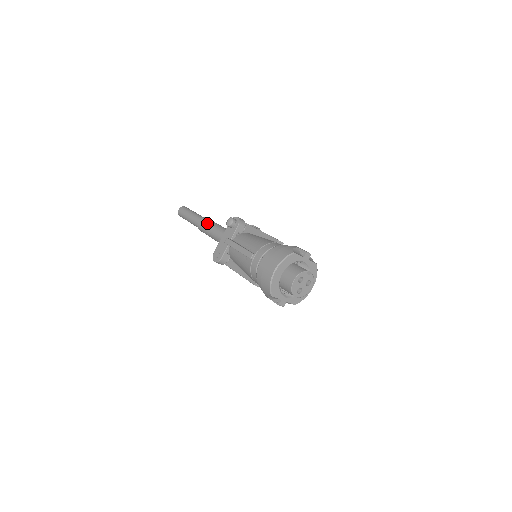
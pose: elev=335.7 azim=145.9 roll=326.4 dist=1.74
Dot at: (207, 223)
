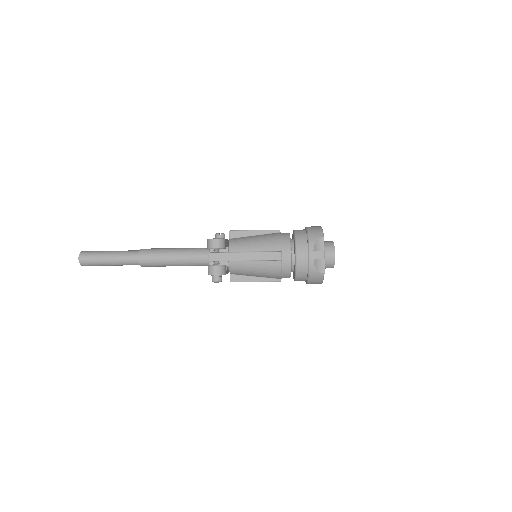
Dot at: occluded
